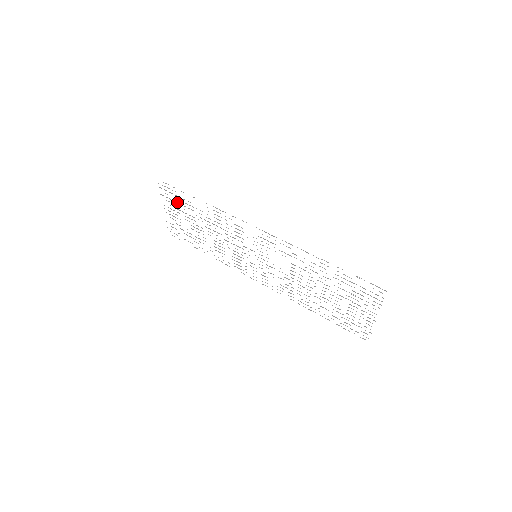
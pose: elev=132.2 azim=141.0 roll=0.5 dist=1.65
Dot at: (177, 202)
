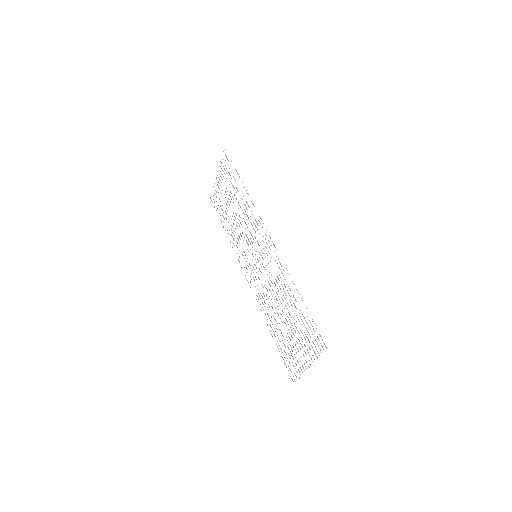
Dot at: occluded
